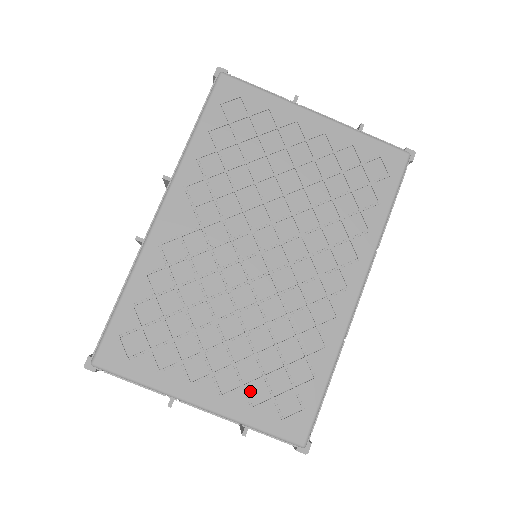
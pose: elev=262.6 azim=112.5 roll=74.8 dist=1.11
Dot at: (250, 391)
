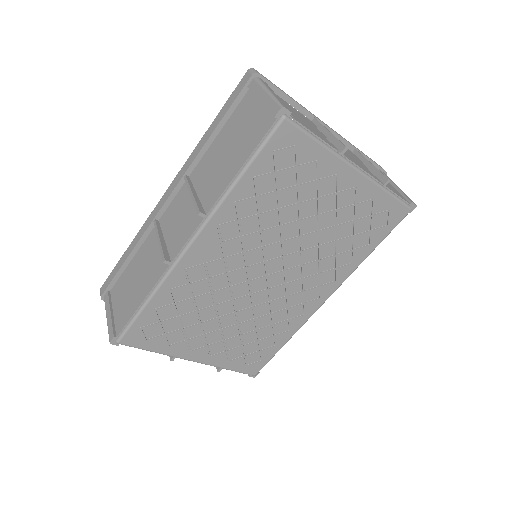
Dot at: (230, 353)
